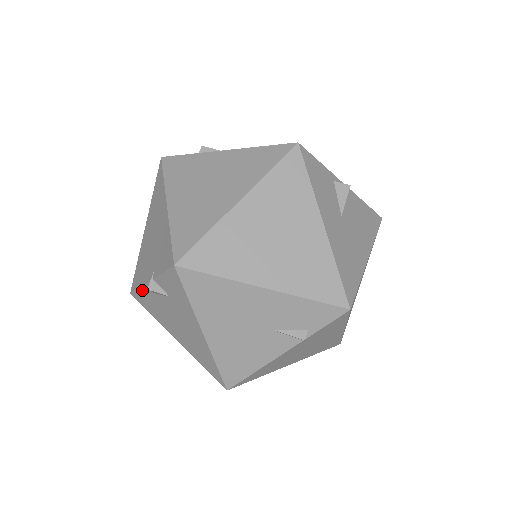
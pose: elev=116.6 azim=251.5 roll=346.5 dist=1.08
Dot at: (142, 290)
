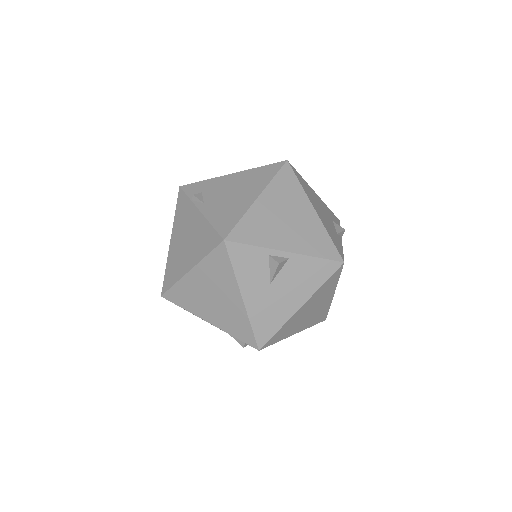
Dot at: occluded
